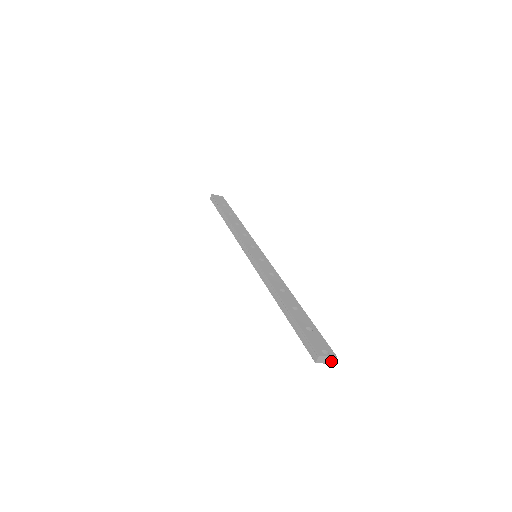
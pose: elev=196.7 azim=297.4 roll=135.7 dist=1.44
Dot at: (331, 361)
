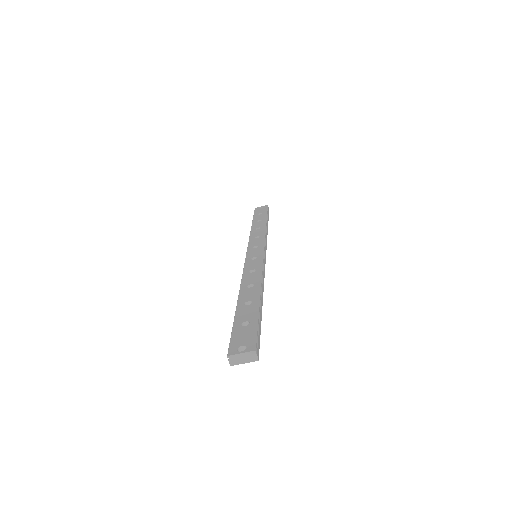
Dot at: (252, 358)
